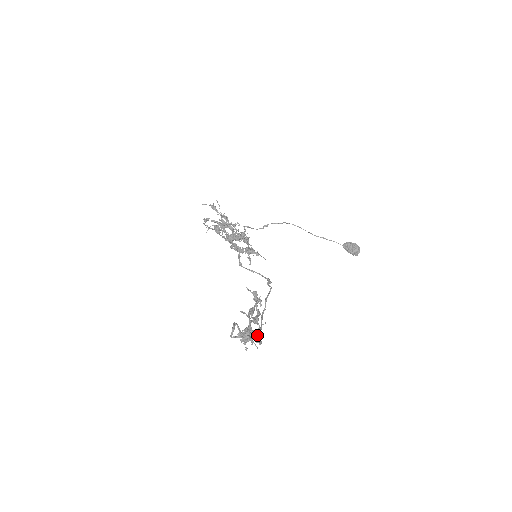
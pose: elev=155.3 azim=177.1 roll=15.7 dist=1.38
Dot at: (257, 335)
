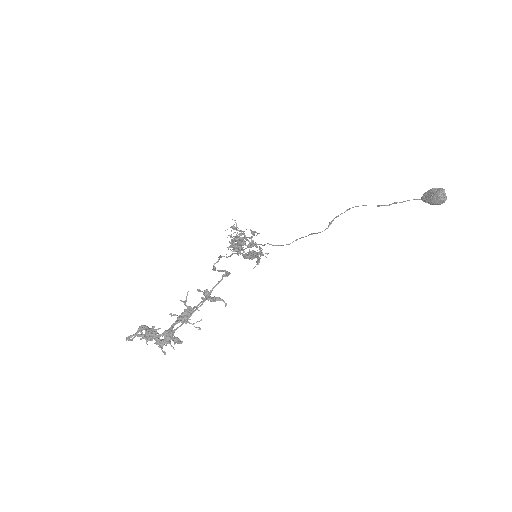
Dot at: (166, 333)
